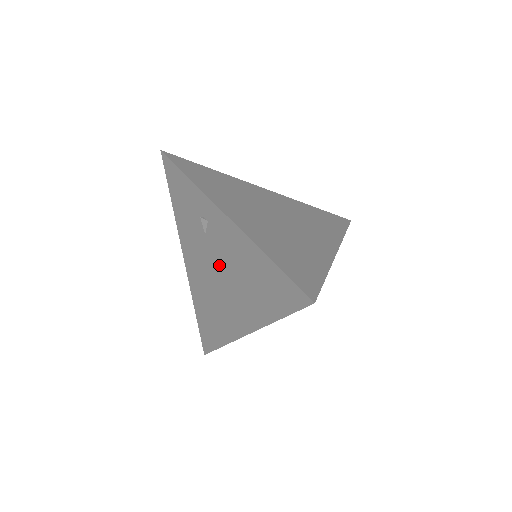
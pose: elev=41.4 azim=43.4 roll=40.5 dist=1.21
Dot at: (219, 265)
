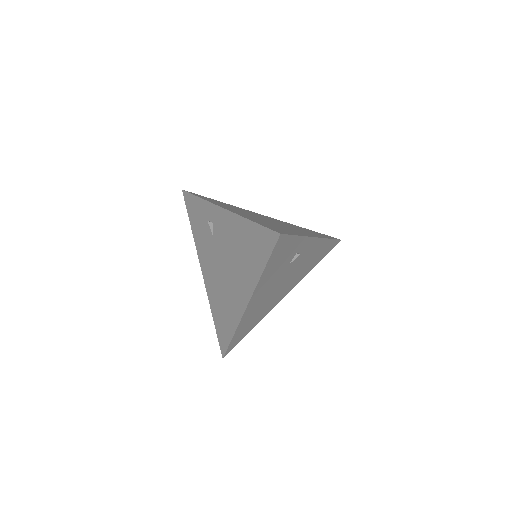
Dot at: (223, 255)
